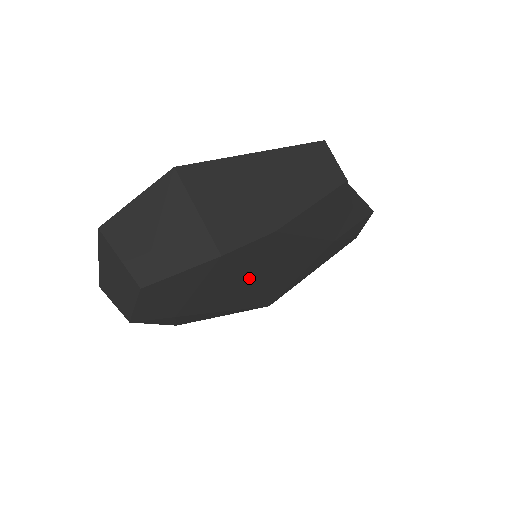
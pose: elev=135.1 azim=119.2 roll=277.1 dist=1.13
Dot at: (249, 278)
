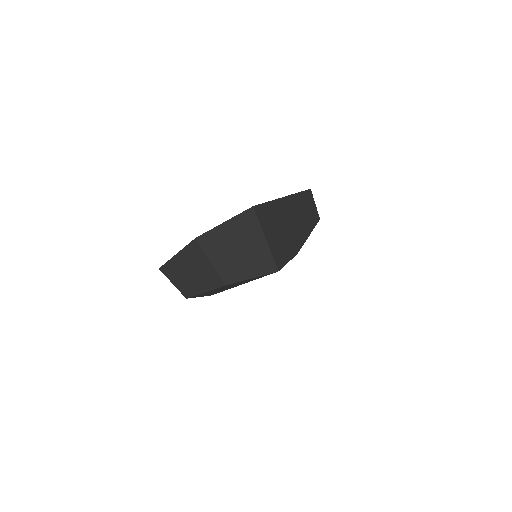
Dot at: occluded
